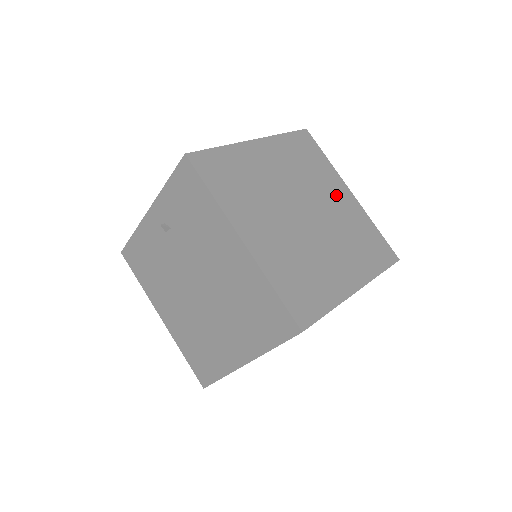
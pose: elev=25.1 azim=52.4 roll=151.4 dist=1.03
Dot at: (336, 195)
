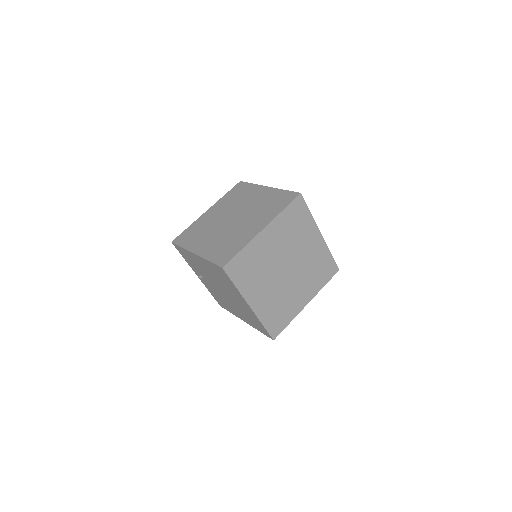
Dot at: (256, 196)
